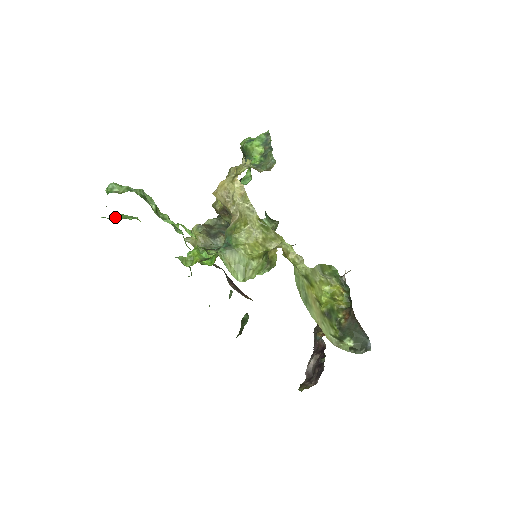
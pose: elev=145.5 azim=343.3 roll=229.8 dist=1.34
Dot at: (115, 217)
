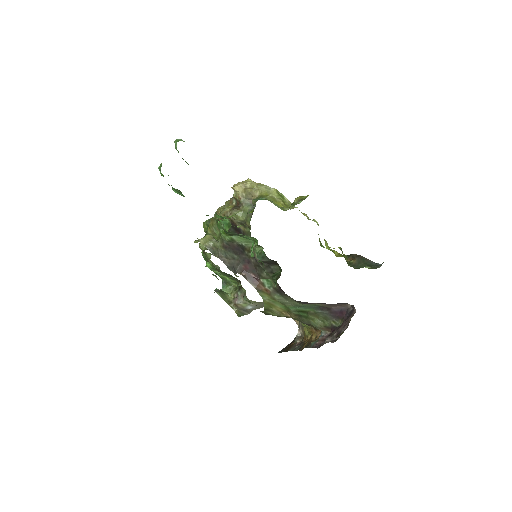
Dot at: occluded
